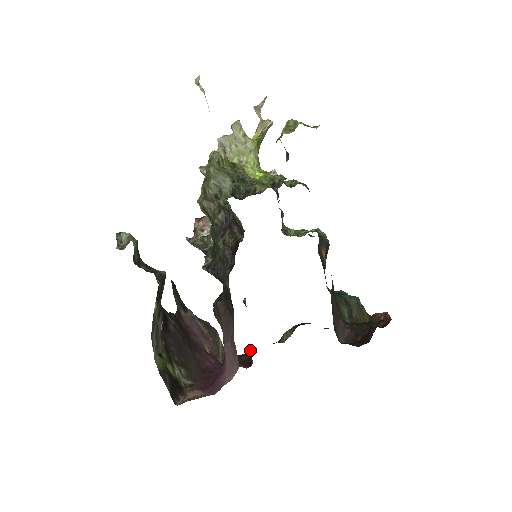
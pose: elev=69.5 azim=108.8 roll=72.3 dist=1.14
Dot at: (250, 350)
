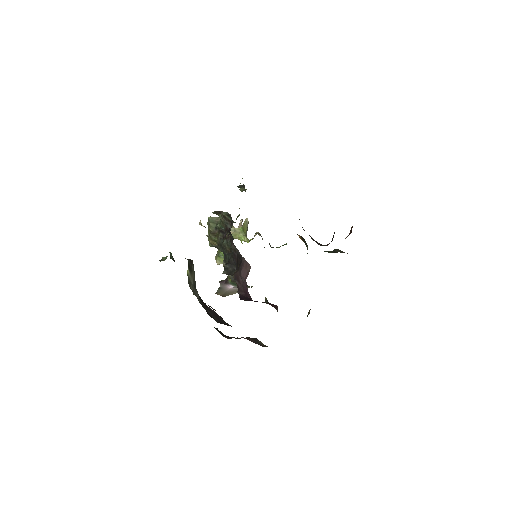
Dot at: occluded
